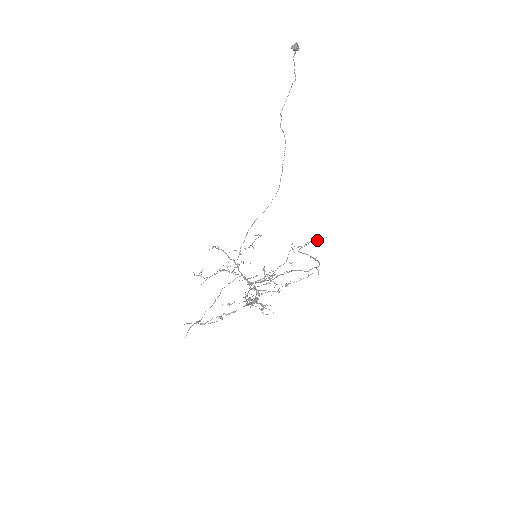
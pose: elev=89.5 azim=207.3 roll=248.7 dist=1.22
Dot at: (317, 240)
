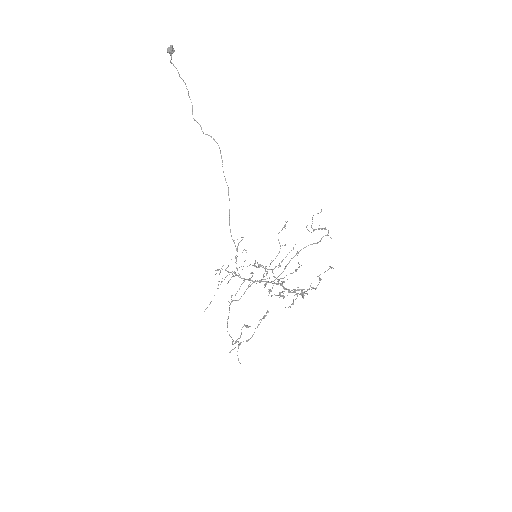
Dot at: (318, 213)
